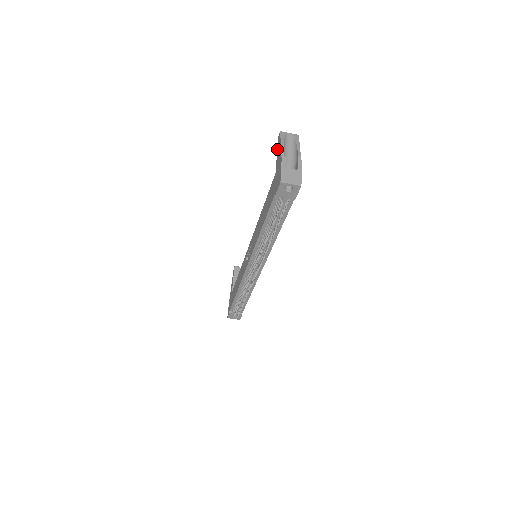
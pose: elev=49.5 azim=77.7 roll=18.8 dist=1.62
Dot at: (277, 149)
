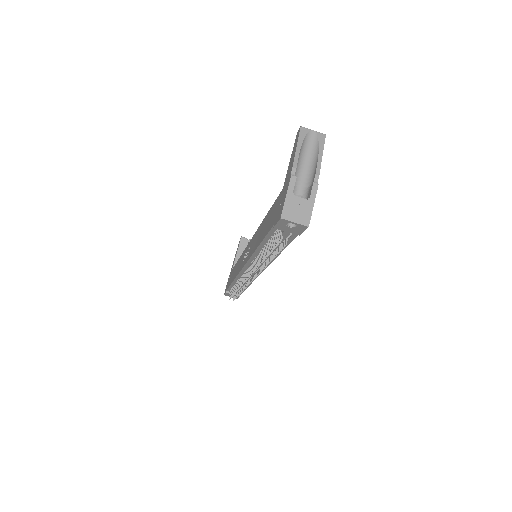
Dot at: (292, 152)
